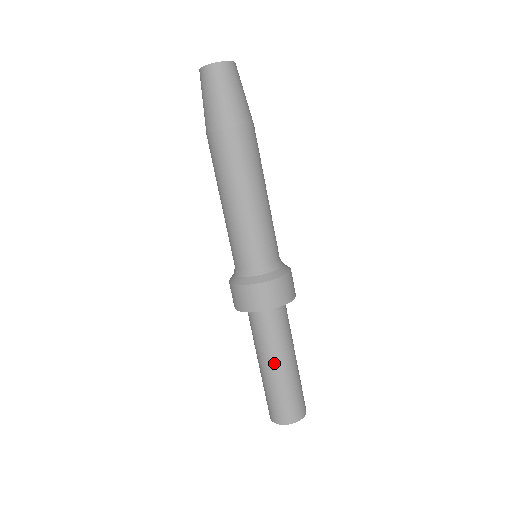
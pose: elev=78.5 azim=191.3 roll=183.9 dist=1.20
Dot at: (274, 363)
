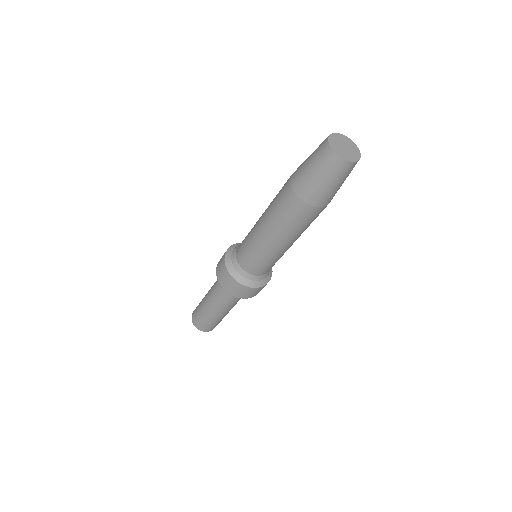
Dot at: (225, 311)
